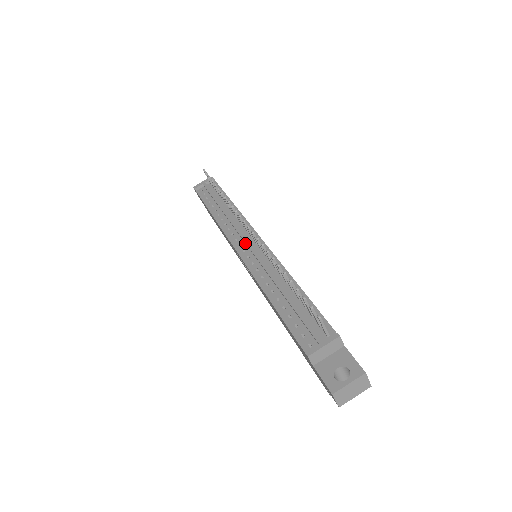
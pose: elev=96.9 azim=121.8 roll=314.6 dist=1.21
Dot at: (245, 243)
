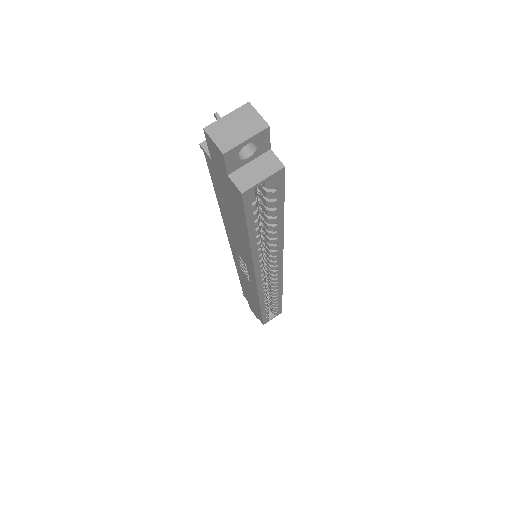
Dot at: occluded
